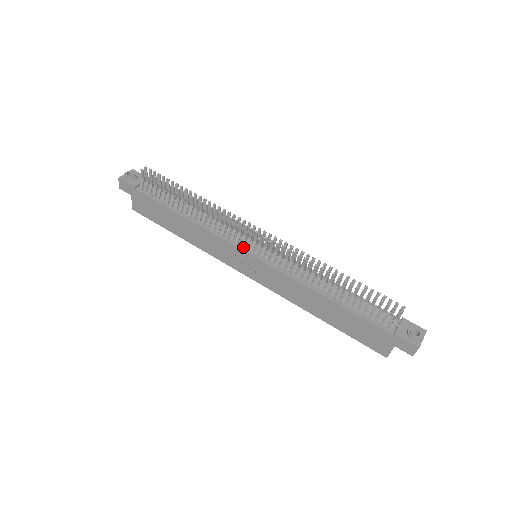
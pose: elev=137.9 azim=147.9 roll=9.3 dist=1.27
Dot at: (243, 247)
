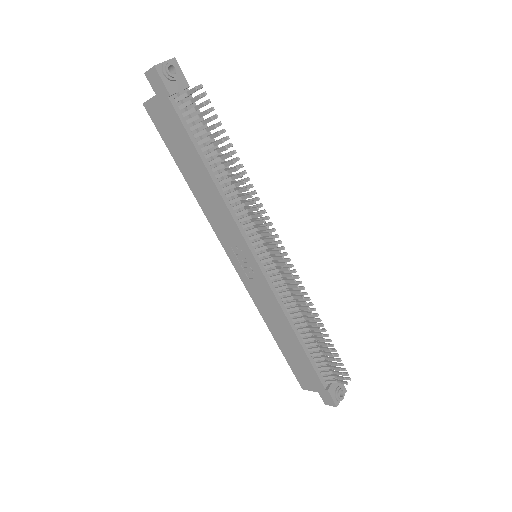
Dot at: (253, 248)
